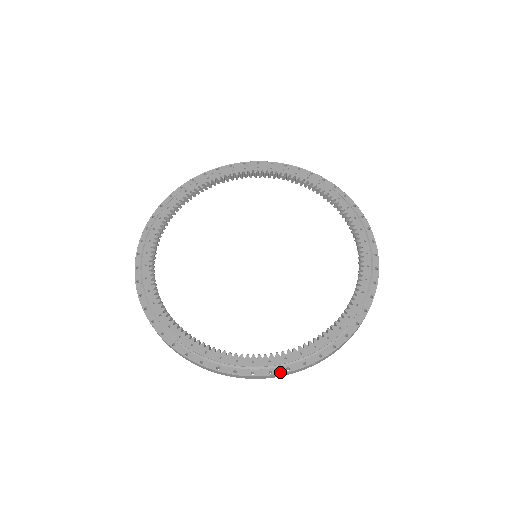
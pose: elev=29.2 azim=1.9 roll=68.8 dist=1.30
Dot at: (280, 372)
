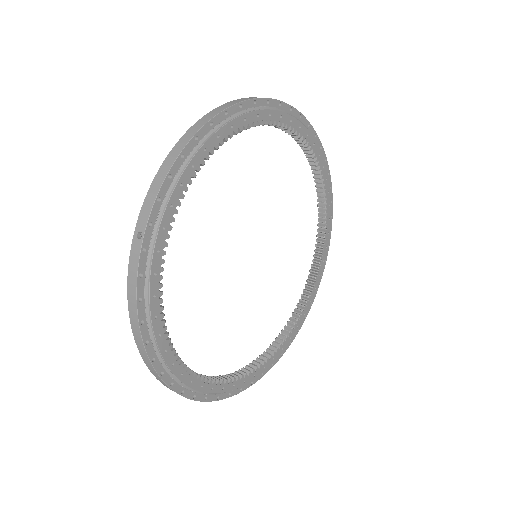
Dot at: occluded
